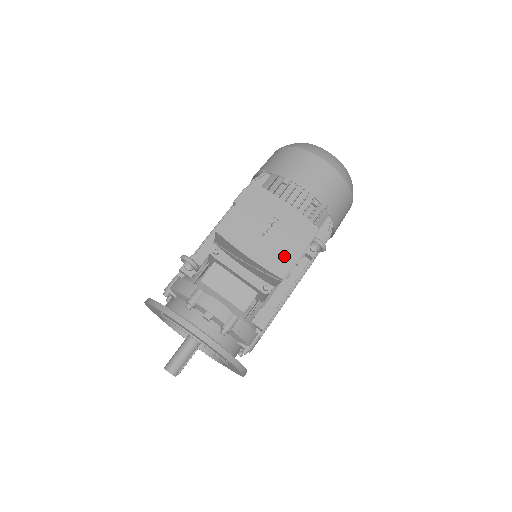
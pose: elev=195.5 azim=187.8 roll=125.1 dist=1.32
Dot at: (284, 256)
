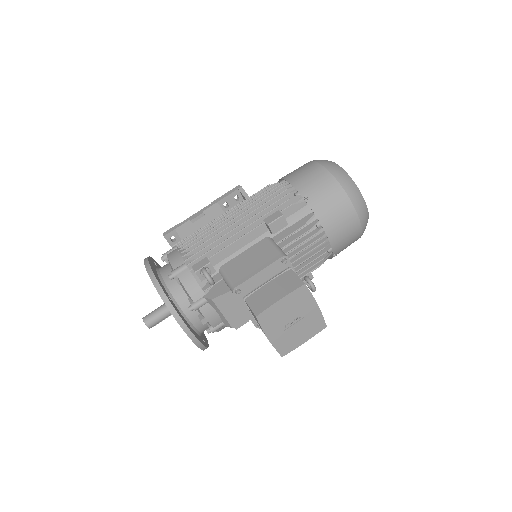
Dot at: (293, 342)
